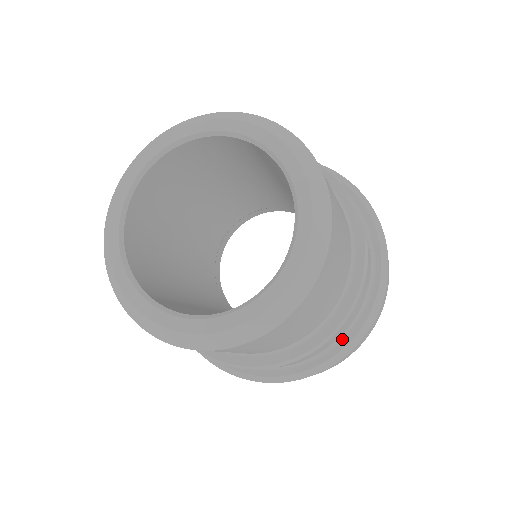
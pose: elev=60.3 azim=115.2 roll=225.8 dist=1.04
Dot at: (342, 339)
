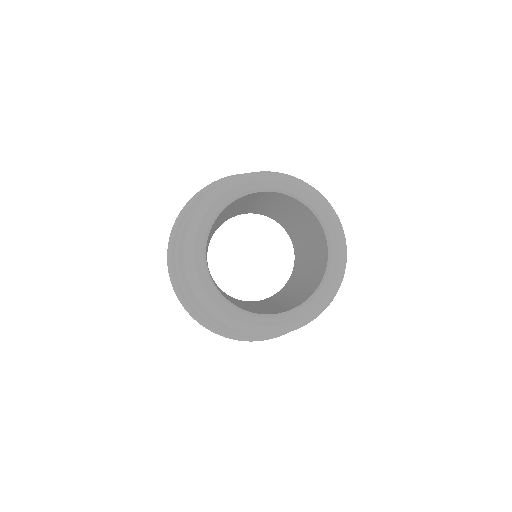
Dot at: occluded
